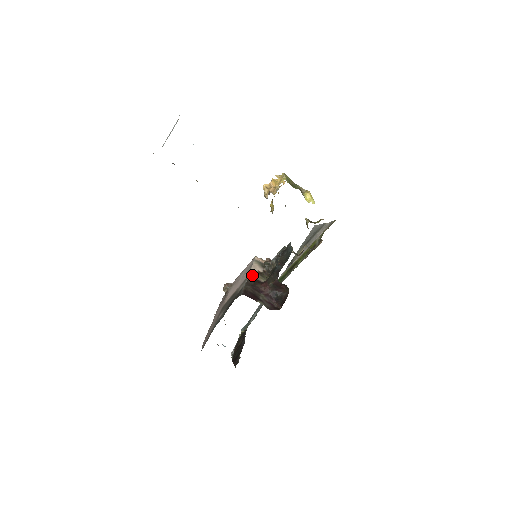
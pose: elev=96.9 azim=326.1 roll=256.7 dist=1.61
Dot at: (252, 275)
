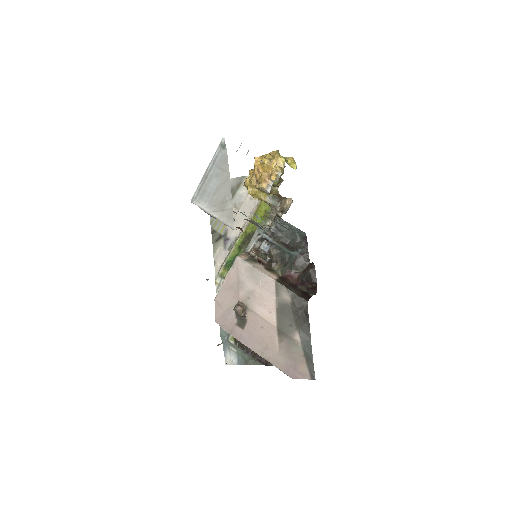
Dot at: (273, 277)
